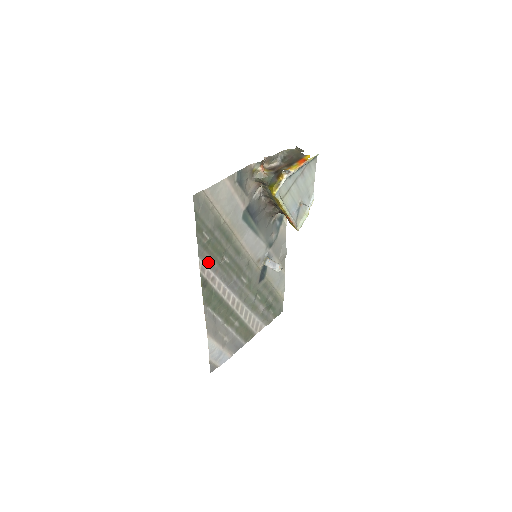
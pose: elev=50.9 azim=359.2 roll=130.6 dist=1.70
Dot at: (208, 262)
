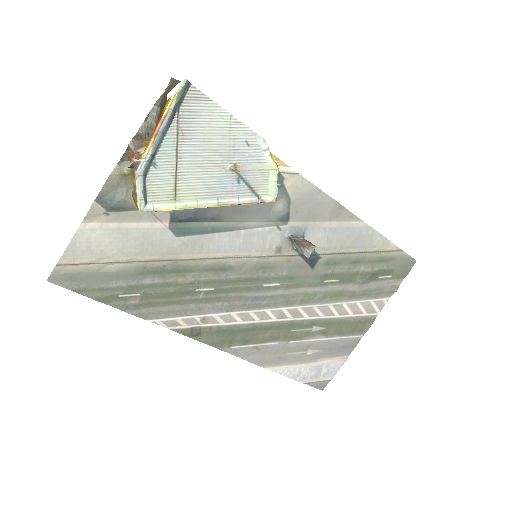
Dot at: (172, 312)
